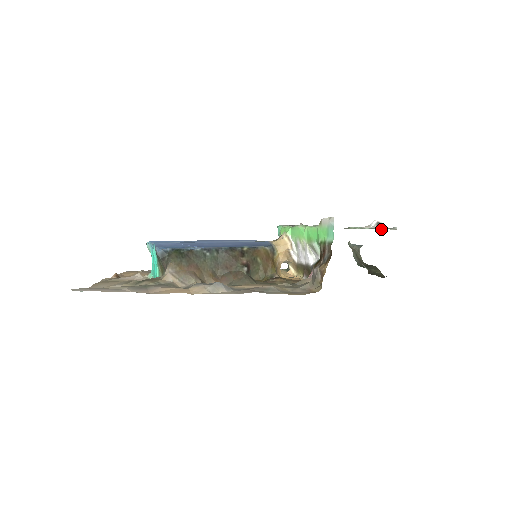
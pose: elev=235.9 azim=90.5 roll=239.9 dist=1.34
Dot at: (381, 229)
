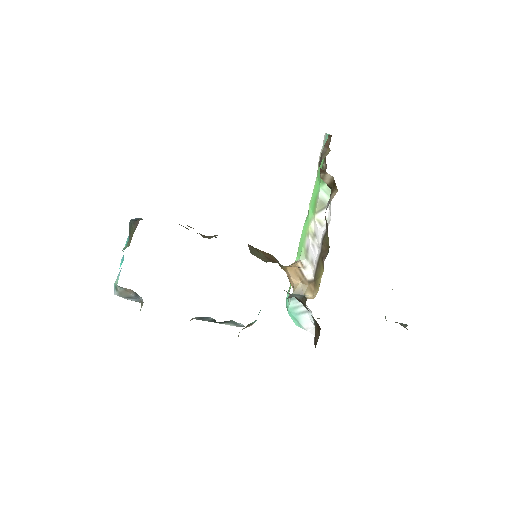
Dot at: occluded
